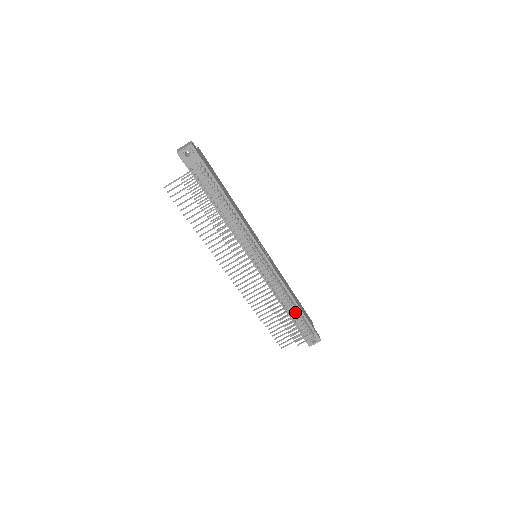
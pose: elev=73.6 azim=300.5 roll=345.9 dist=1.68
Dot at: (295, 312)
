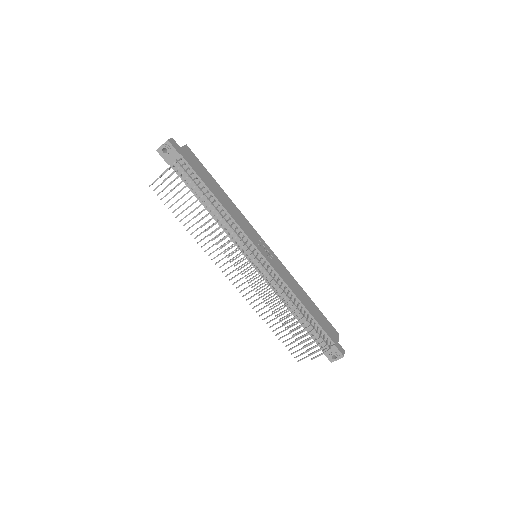
Dot at: (301, 319)
